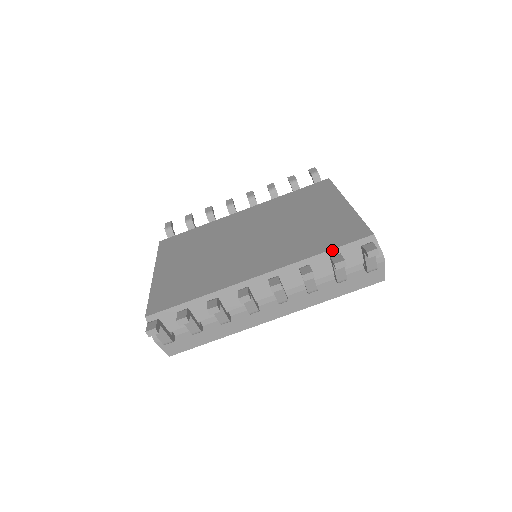
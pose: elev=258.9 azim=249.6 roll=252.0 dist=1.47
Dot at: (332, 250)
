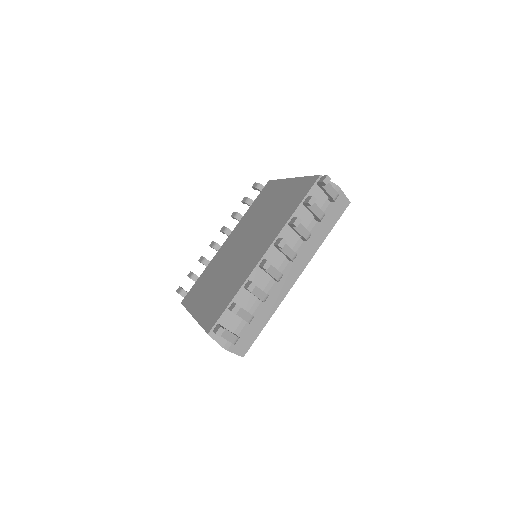
Dot at: (301, 203)
